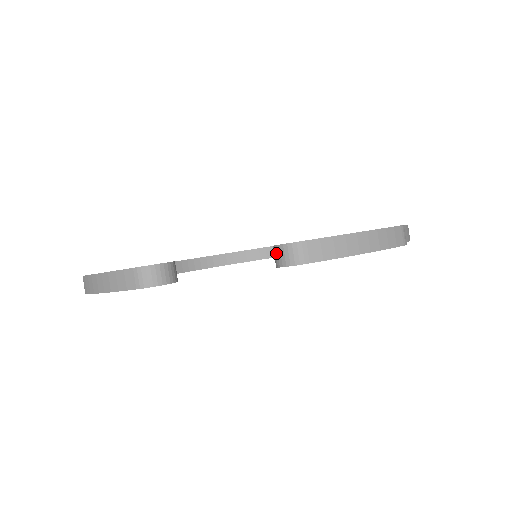
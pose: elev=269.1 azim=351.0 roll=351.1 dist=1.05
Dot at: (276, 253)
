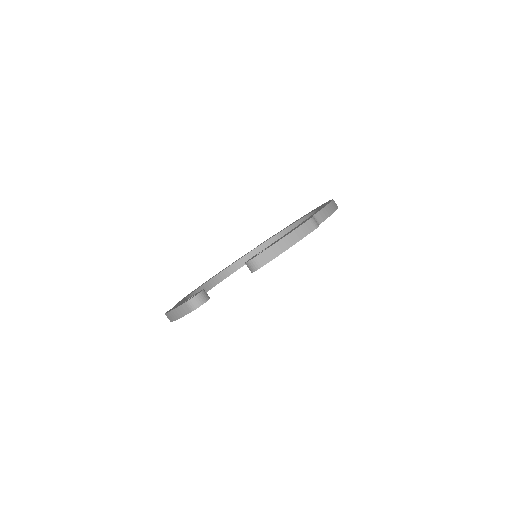
Dot at: occluded
